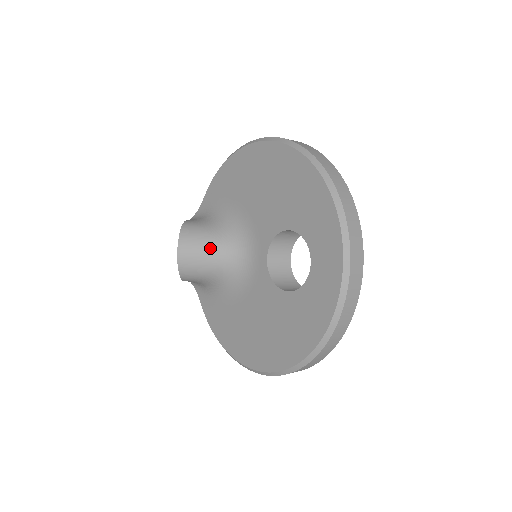
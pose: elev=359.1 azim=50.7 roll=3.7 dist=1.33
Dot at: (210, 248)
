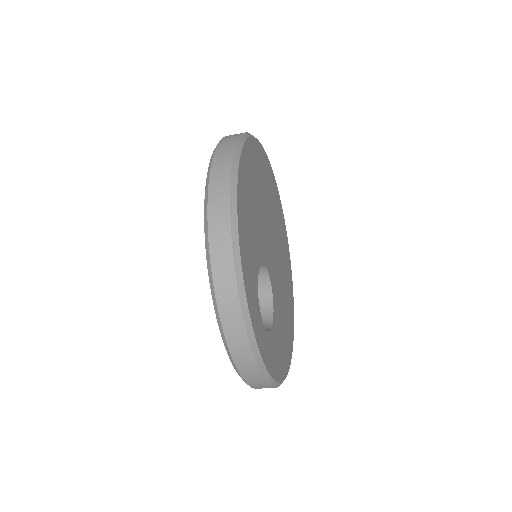
Dot at: occluded
